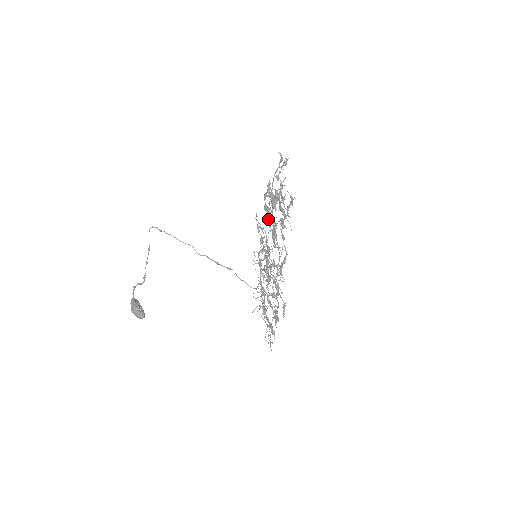
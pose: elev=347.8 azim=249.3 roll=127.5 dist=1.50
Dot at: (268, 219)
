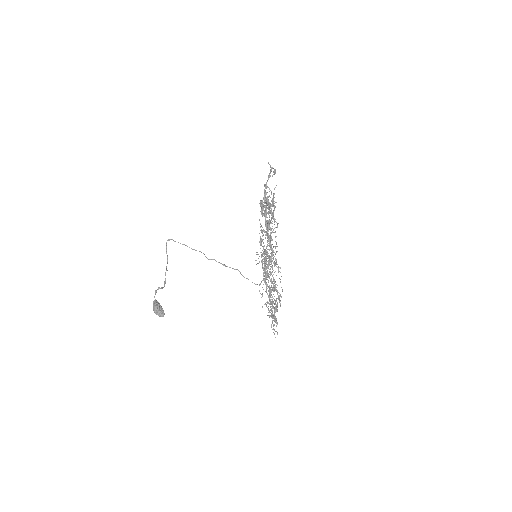
Dot at: occluded
